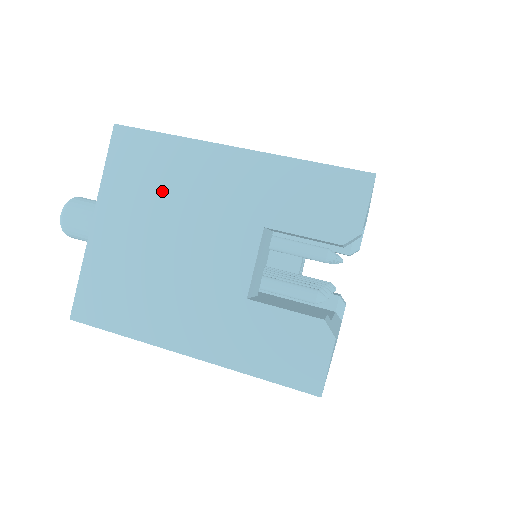
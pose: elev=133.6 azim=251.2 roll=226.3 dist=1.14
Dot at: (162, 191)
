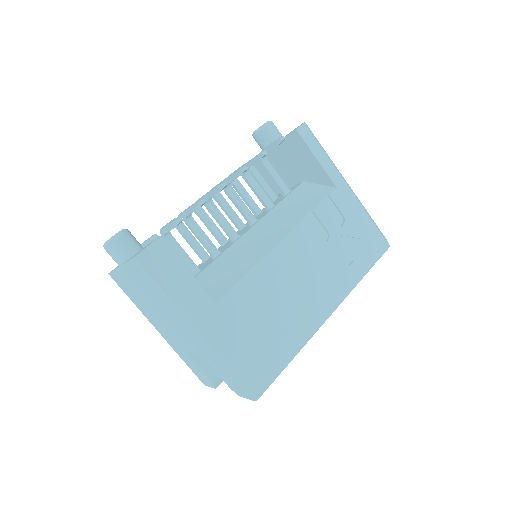
Dot at: (157, 299)
